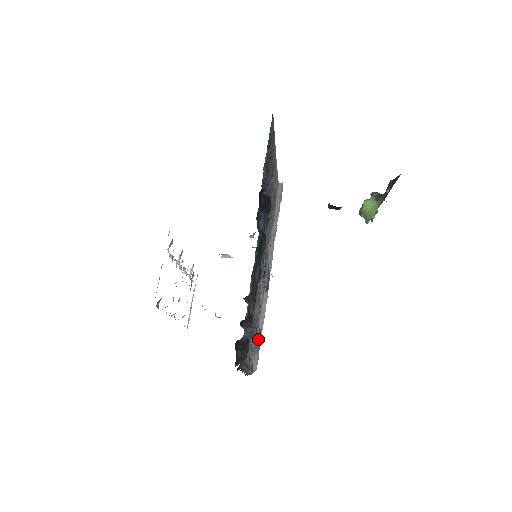
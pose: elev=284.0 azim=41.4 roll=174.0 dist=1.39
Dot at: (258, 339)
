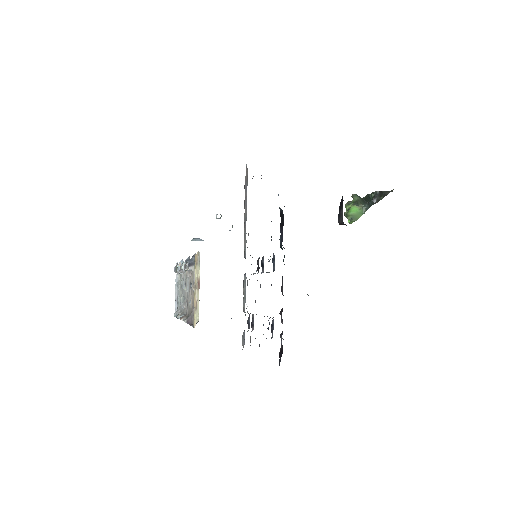
Dot at: occluded
